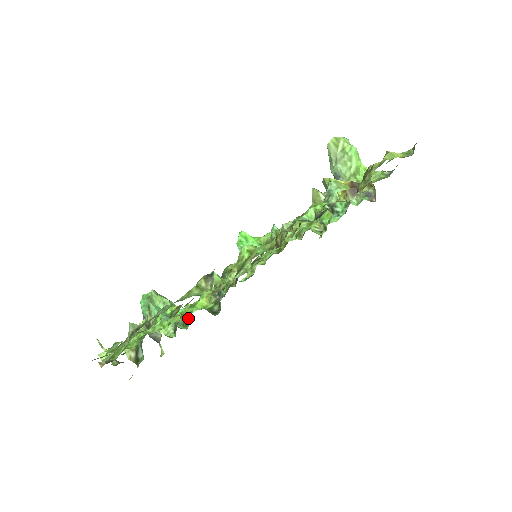
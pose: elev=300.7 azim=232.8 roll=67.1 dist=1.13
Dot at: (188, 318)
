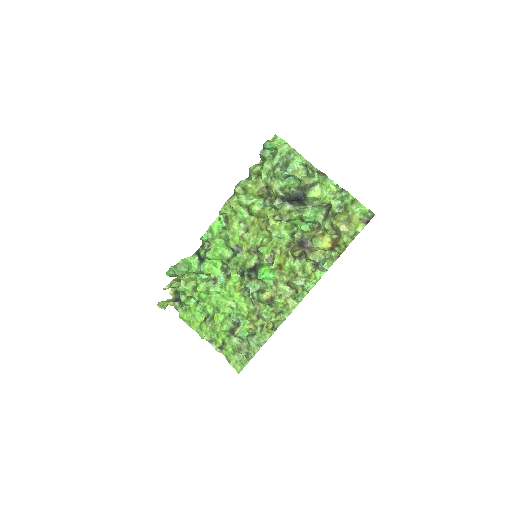
Dot at: (208, 275)
